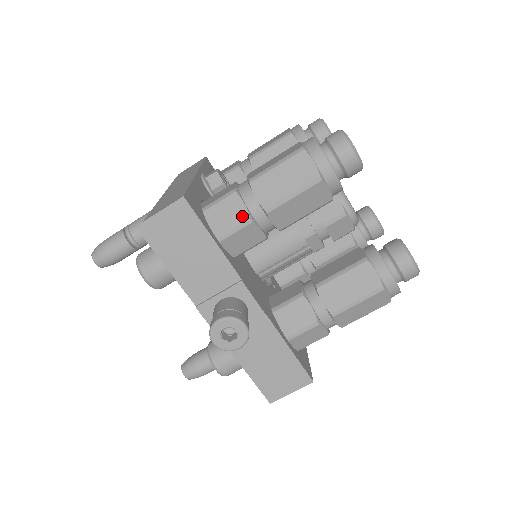
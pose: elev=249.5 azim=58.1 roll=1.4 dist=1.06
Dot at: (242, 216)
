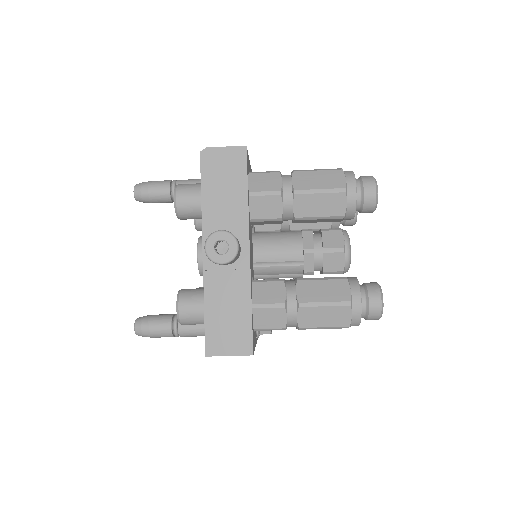
Dot at: (276, 187)
